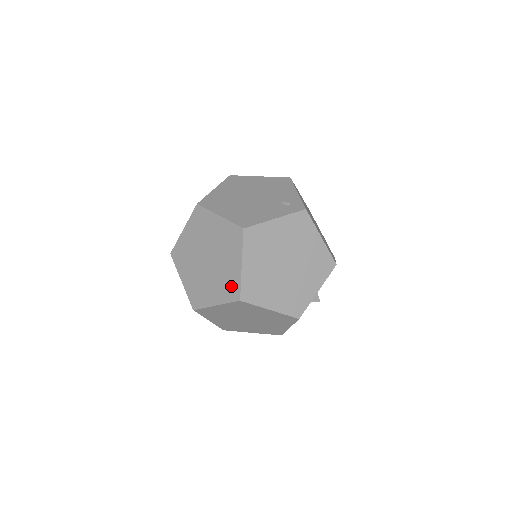
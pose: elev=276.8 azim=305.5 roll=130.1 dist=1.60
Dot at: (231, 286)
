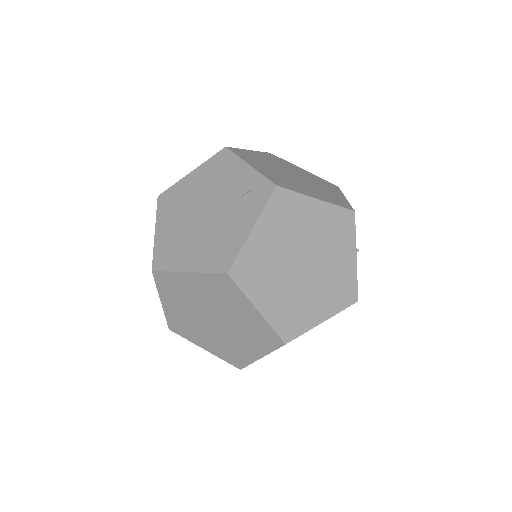
Dot at: (263, 335)
